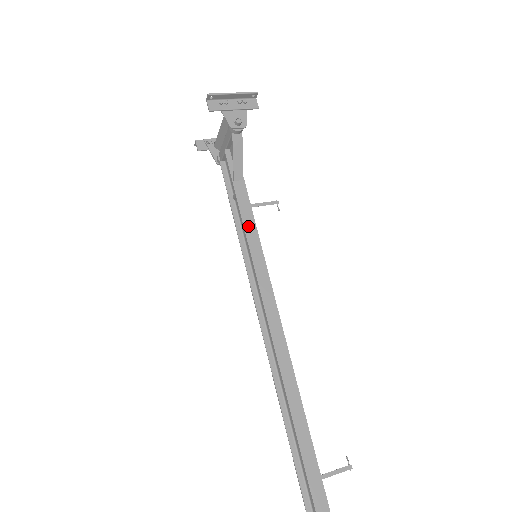
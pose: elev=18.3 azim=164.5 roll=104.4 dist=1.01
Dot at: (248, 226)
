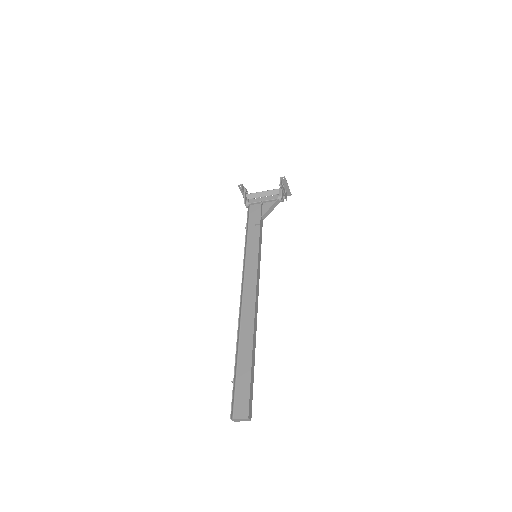
Dot at: (260, 240)
